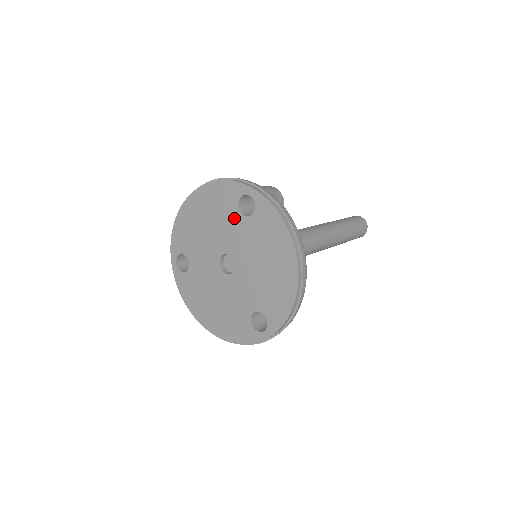
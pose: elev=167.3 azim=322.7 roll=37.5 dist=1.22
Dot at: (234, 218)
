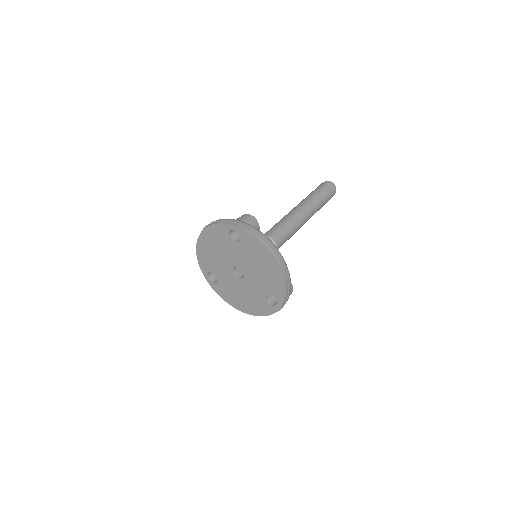
Dot at: (231, 245)
